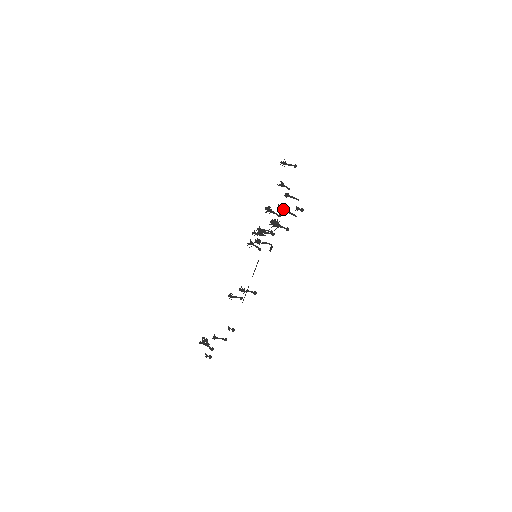
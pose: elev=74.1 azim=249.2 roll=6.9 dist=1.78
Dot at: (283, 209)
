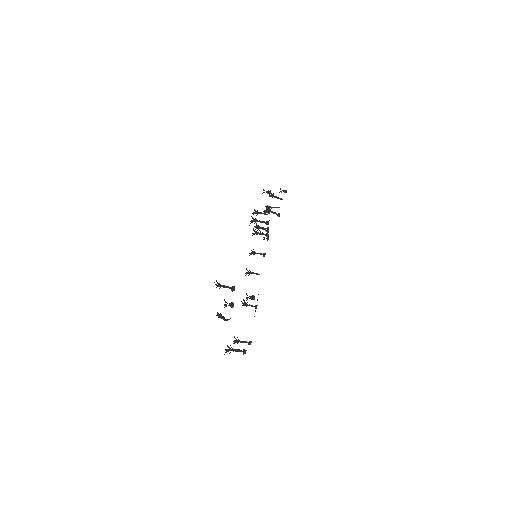
Dot at: occluded
